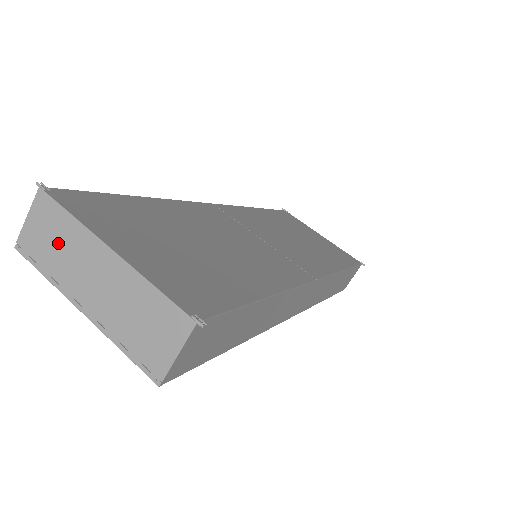
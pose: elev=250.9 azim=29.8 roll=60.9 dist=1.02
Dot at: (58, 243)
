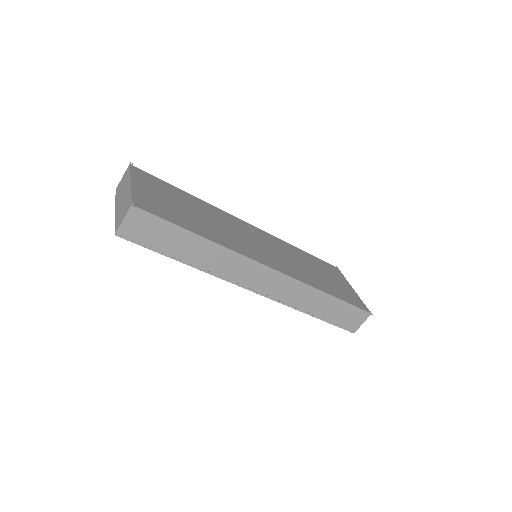
Dot at: (123, 184)
